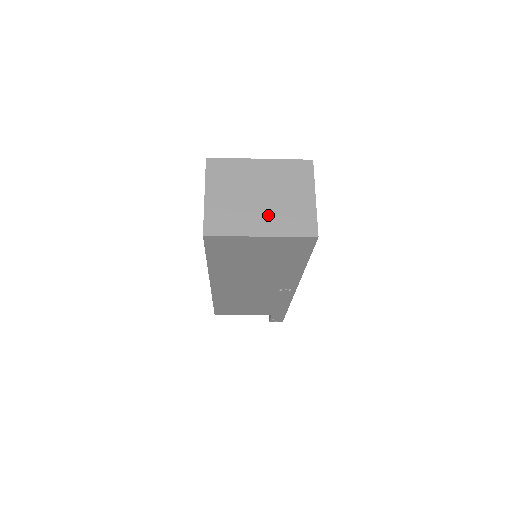
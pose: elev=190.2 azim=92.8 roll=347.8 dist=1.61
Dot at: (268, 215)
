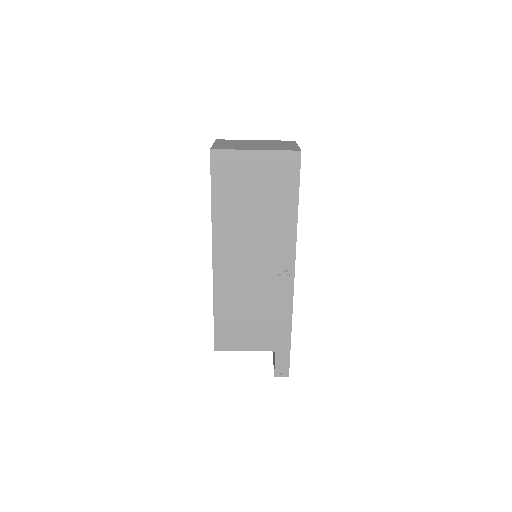
Dot at: (261, 147)
